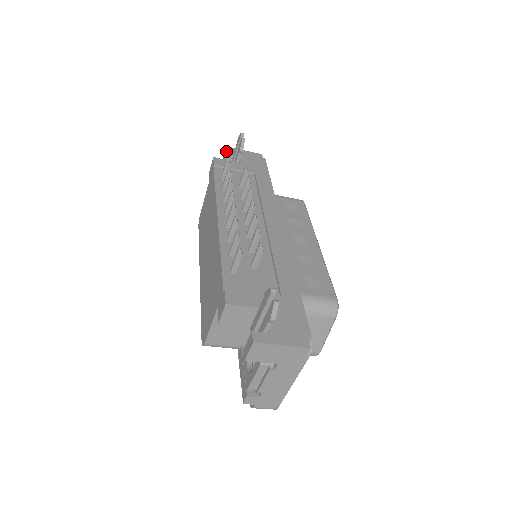
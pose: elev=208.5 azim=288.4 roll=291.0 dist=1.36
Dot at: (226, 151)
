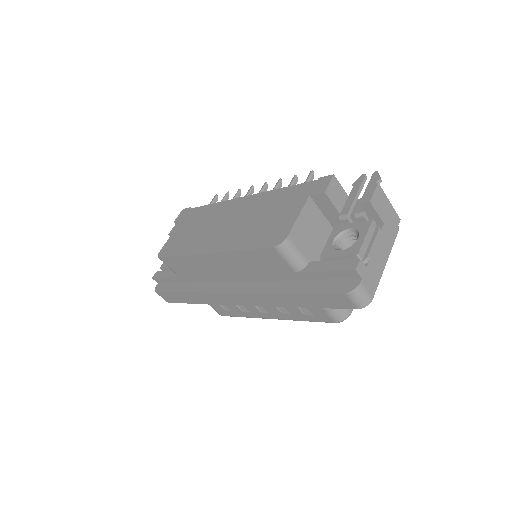
Dot at: occluded
